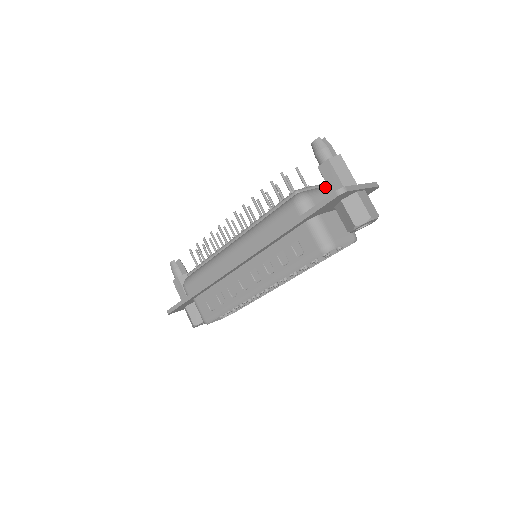
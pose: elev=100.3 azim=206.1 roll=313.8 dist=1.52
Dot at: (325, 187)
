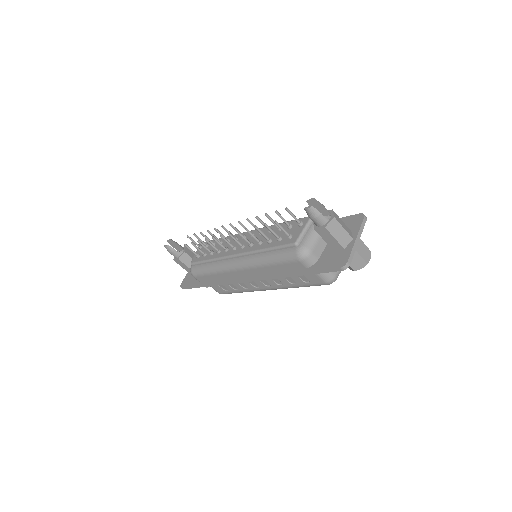
Dot at: occluded
